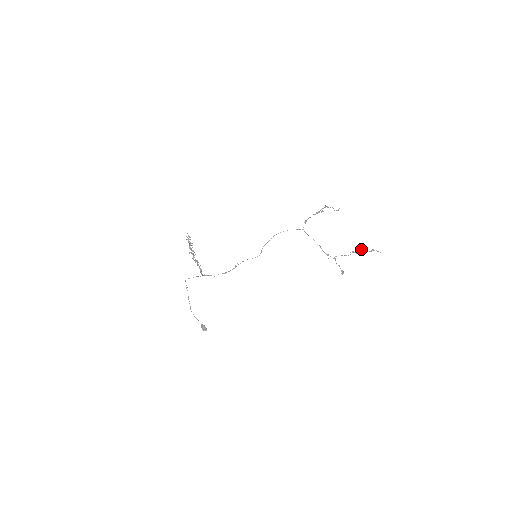
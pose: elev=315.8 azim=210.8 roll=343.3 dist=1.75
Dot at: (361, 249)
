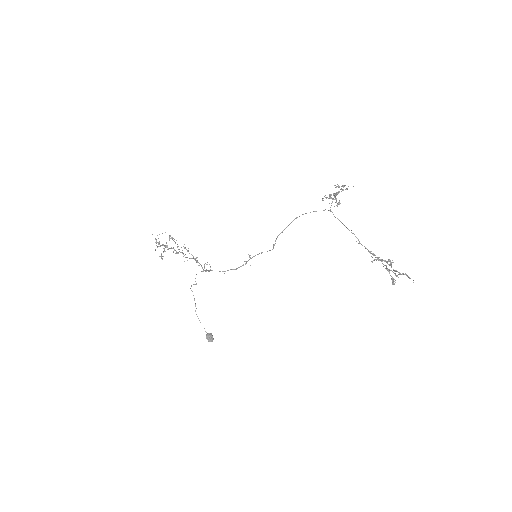
Dot at: (386, 268)
